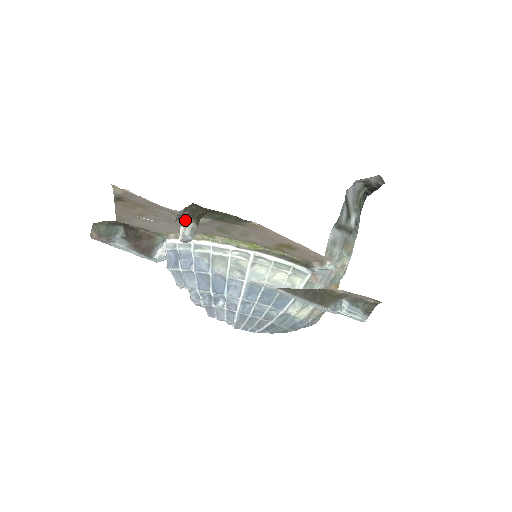
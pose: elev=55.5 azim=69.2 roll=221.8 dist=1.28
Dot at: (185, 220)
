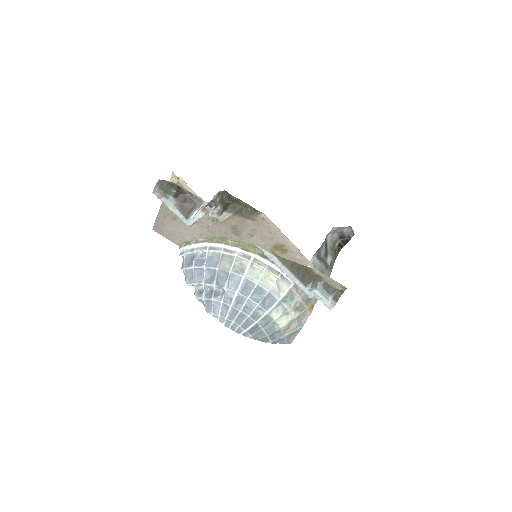
Dot at: (215, 206)
